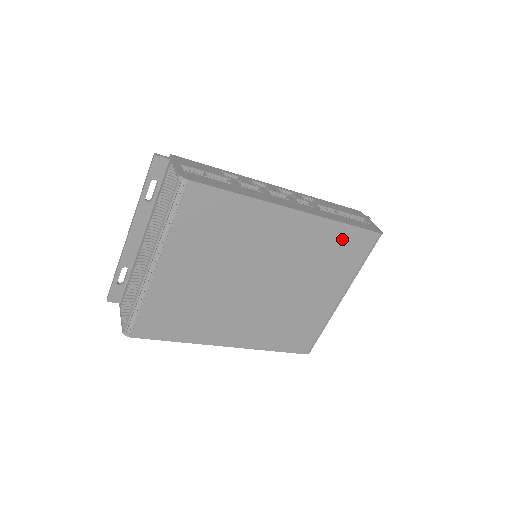
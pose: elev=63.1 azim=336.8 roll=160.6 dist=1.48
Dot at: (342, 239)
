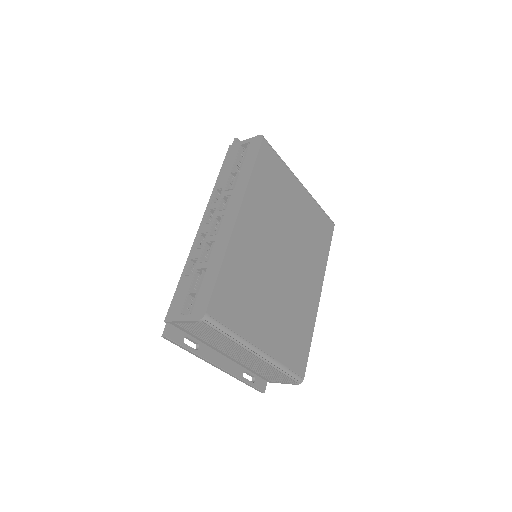
Dot at: (263, 176)
